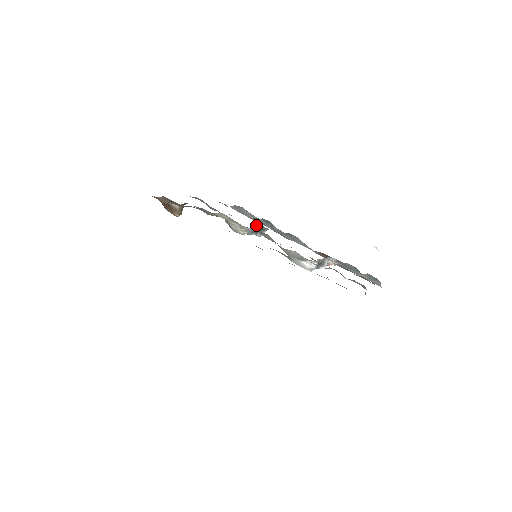
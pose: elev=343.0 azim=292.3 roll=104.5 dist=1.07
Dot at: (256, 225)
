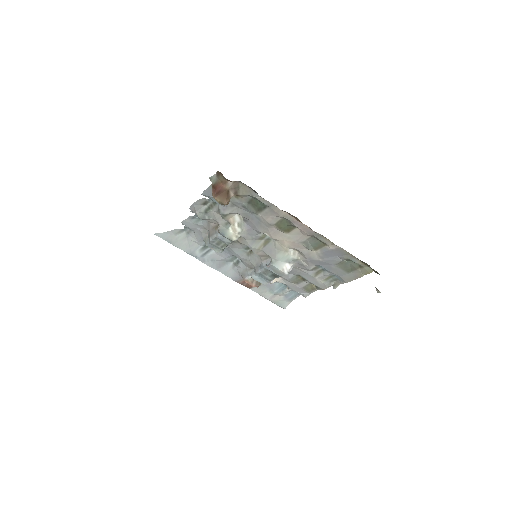
Dot at: occluded
